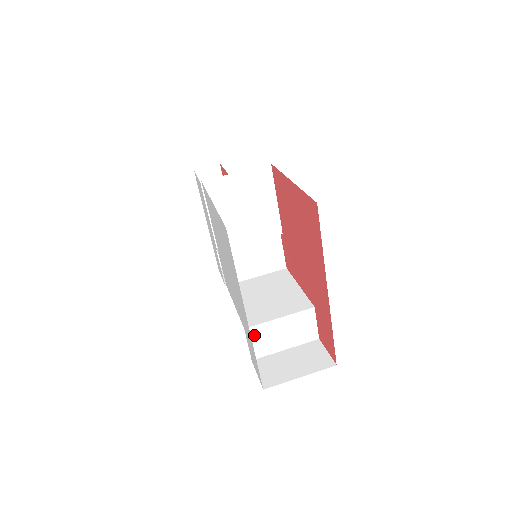
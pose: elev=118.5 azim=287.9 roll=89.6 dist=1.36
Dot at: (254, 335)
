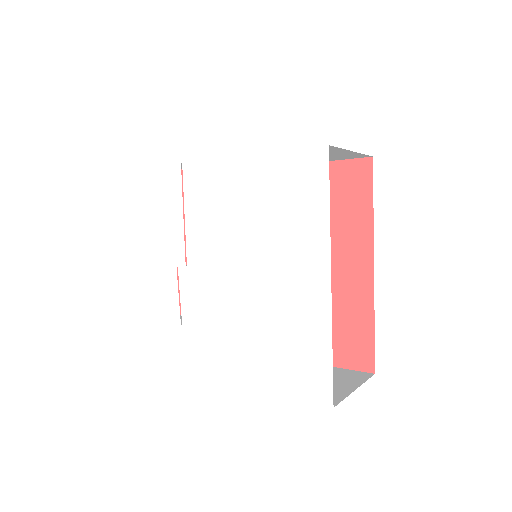
Dot at: occluded
